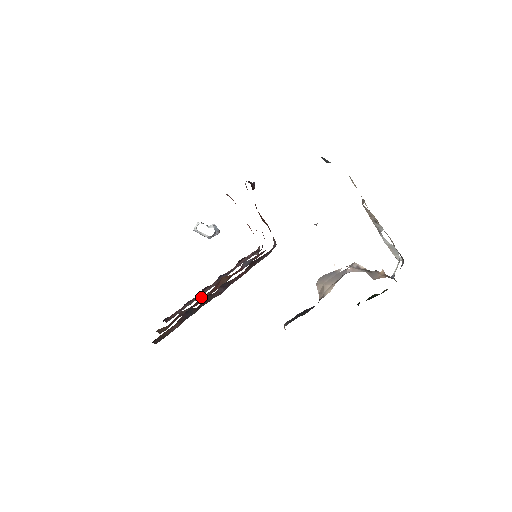
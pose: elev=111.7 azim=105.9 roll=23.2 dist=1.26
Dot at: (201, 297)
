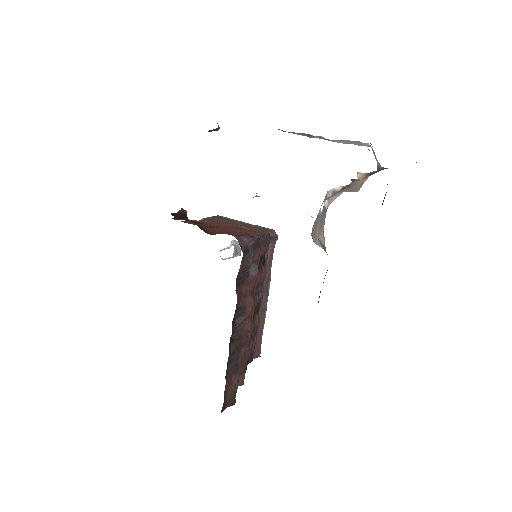
Dot at: occluded
